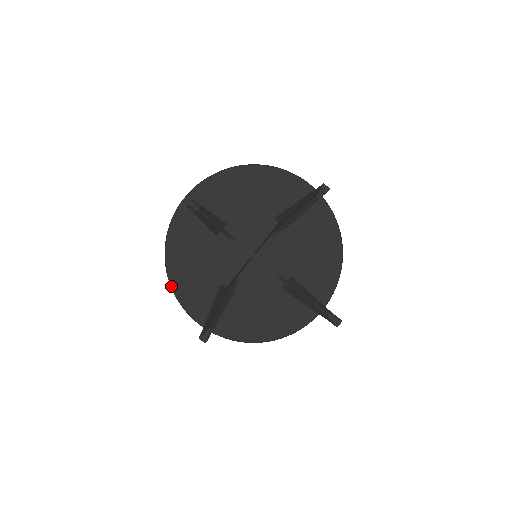
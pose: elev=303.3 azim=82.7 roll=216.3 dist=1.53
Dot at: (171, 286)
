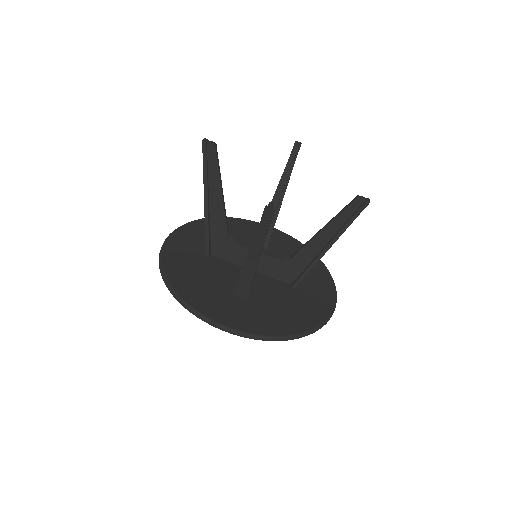
Dot at: (181, 299)
